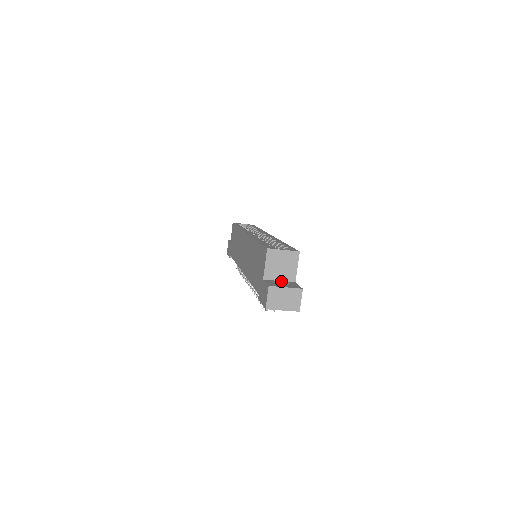
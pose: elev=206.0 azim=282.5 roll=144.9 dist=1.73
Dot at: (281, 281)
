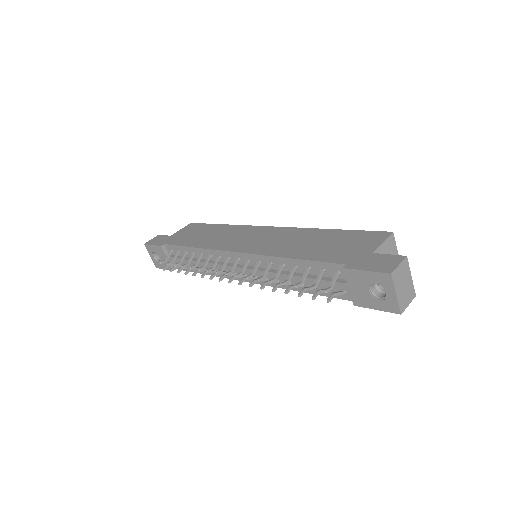
Dot at: occluded
